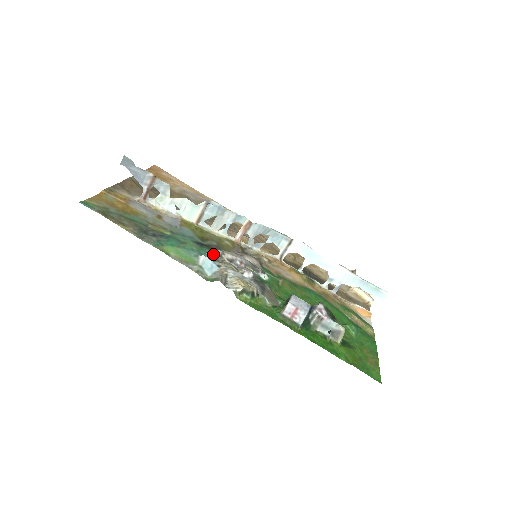
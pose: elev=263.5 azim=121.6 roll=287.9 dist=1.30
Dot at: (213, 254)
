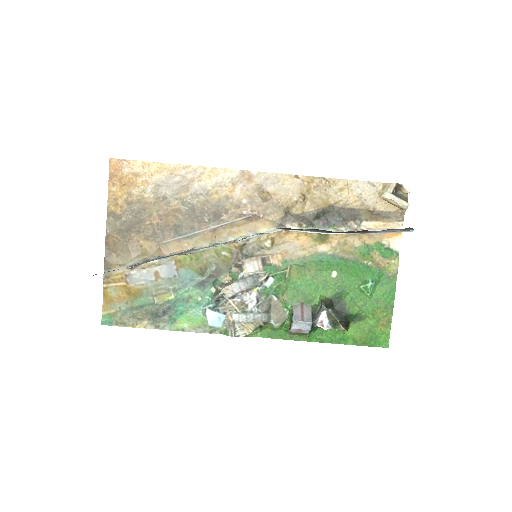
Dot at: (215, 303)
